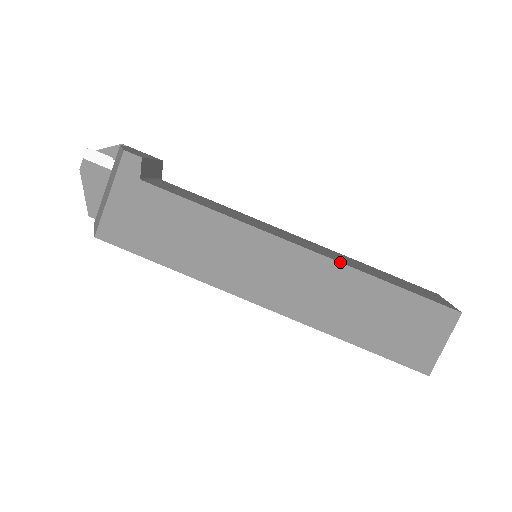
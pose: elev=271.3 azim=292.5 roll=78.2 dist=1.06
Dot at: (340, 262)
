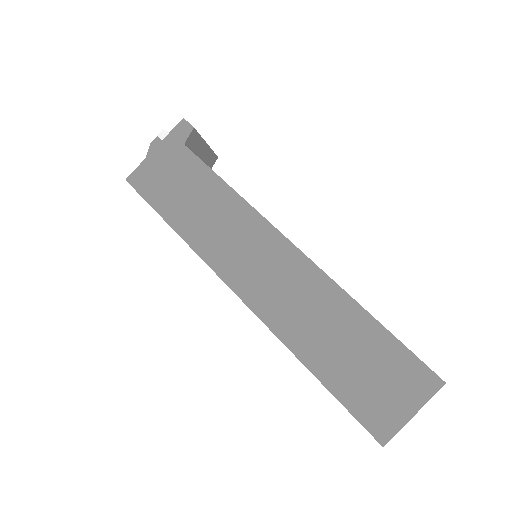
Dot at: occluded
